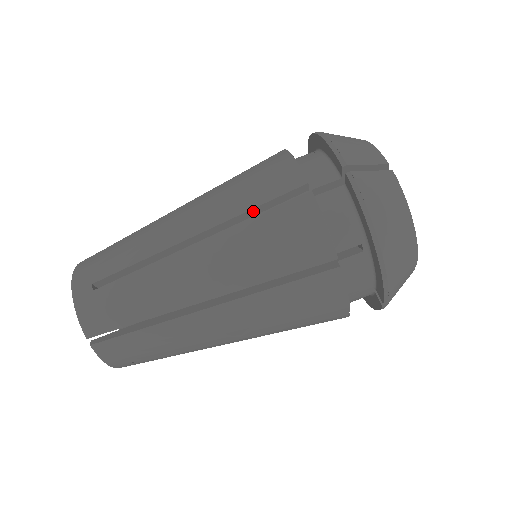
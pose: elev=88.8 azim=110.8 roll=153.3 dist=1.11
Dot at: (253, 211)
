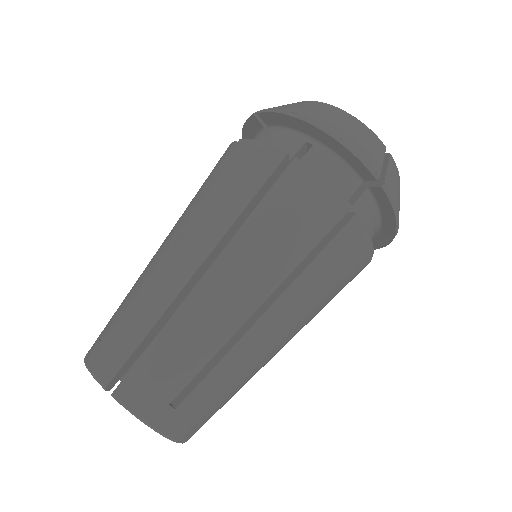
Dot at: occluded
